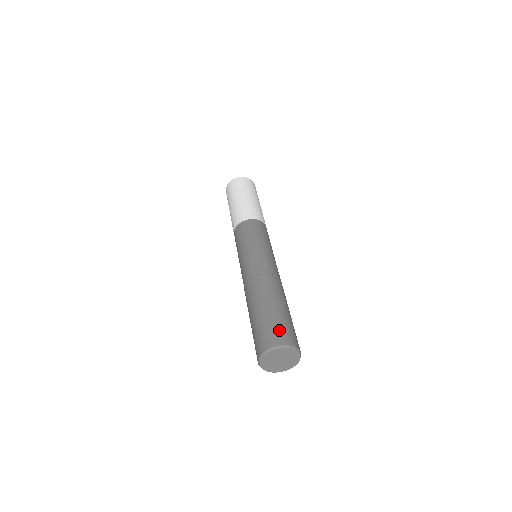
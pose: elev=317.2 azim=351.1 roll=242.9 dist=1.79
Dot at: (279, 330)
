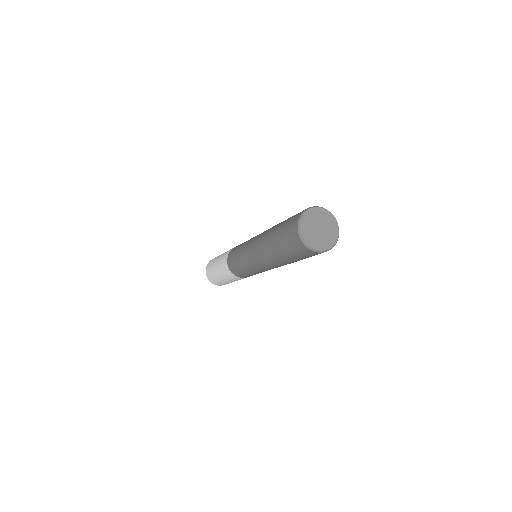
Dot at: occluded
